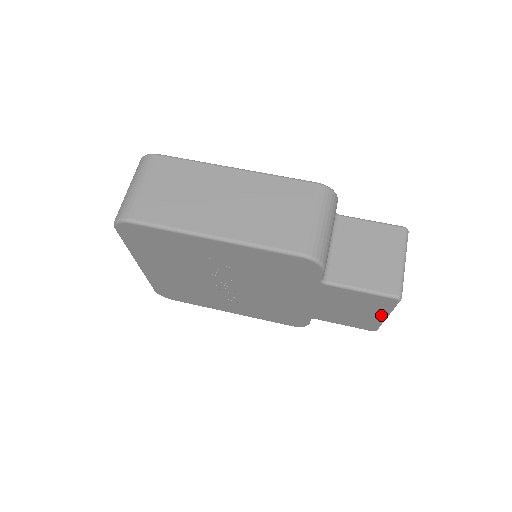
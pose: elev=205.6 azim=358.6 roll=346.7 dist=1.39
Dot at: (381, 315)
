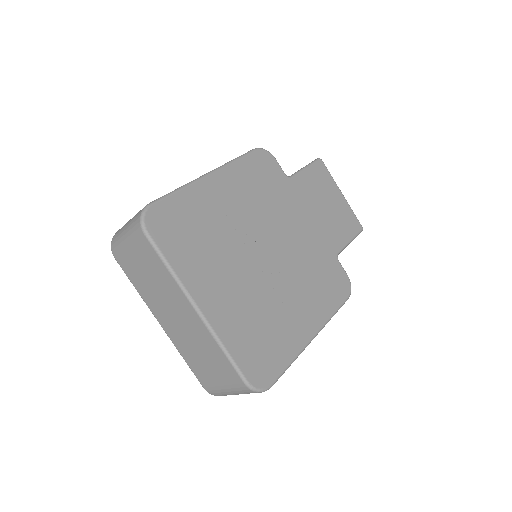
Dot at: (338, 193)
